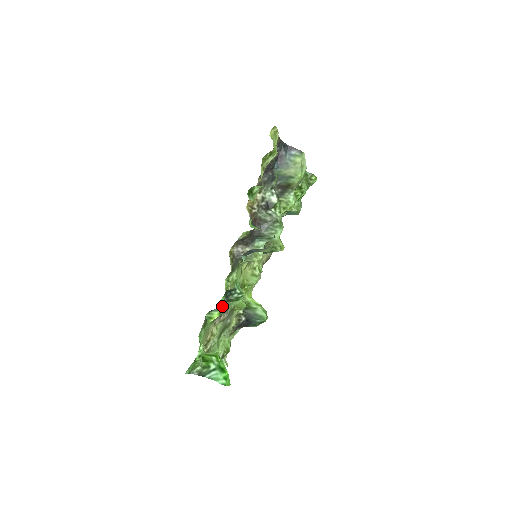
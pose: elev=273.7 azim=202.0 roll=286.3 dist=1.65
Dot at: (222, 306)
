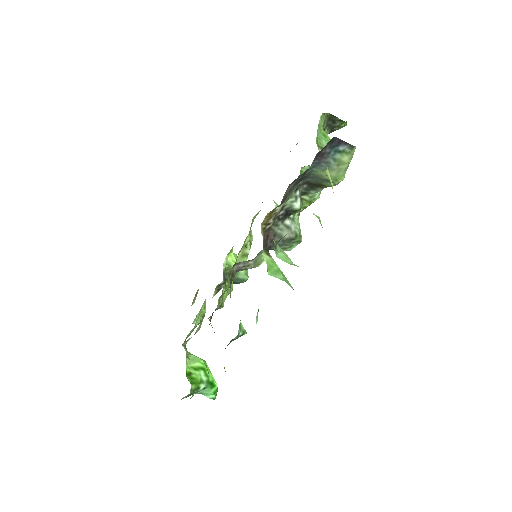
Dot at: occluded
